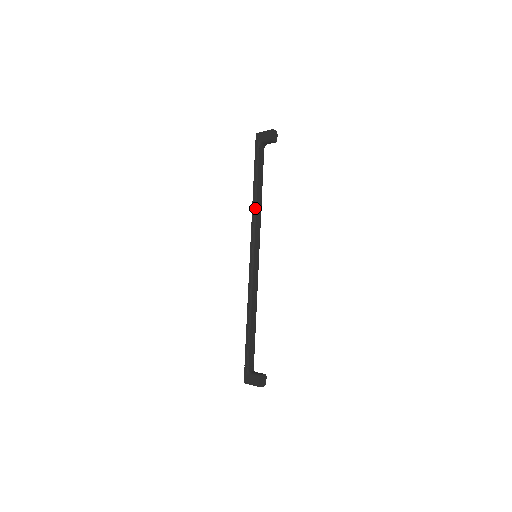
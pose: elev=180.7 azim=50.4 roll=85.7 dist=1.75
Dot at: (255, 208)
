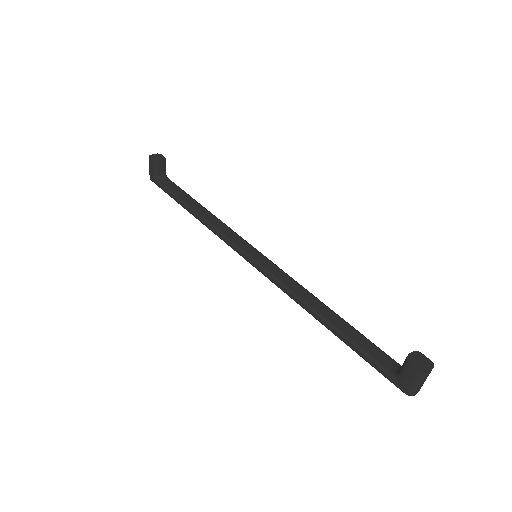
Dot at: (207, 222)
